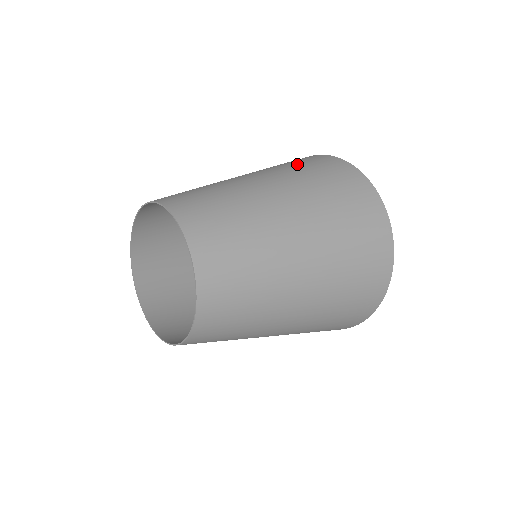
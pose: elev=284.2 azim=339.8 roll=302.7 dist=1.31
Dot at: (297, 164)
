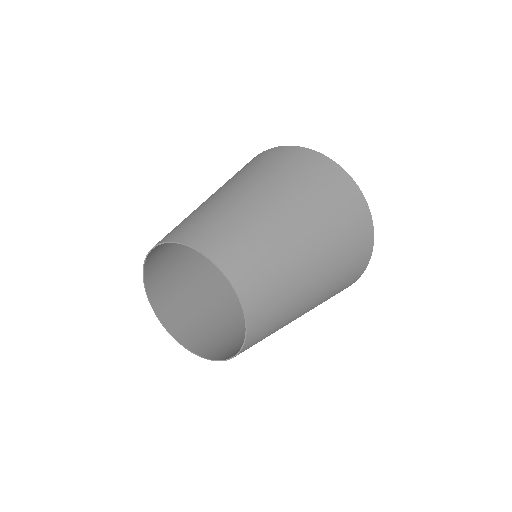
Dot at: (307, 177)
